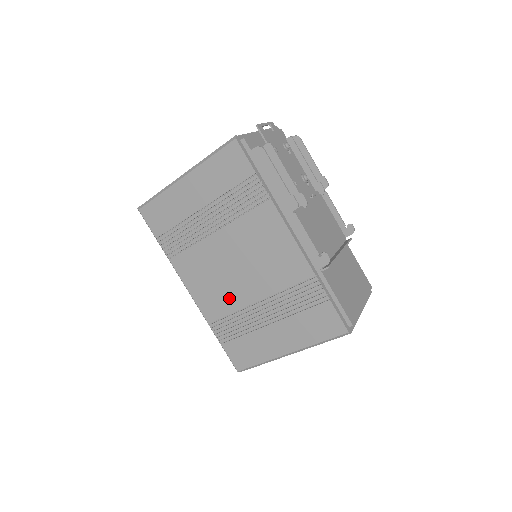
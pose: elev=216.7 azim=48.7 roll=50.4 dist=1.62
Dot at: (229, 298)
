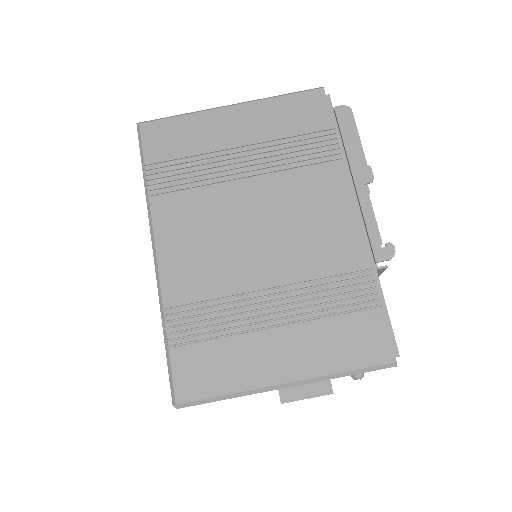
Dot at: (222, 274)
